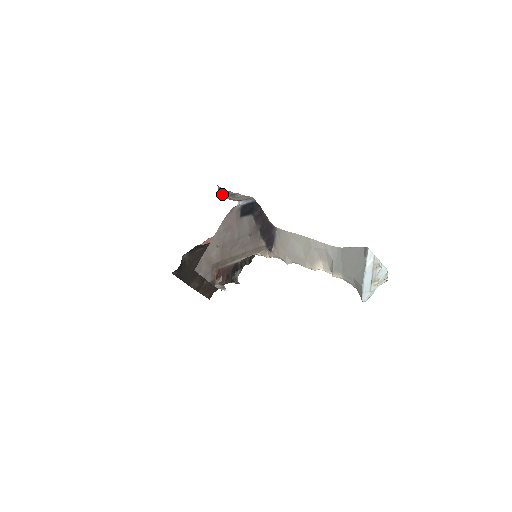
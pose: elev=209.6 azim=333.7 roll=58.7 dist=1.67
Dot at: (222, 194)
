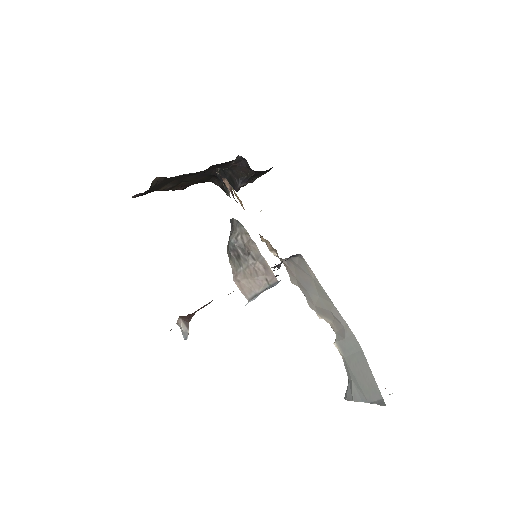
Dot at: (233, 240)
